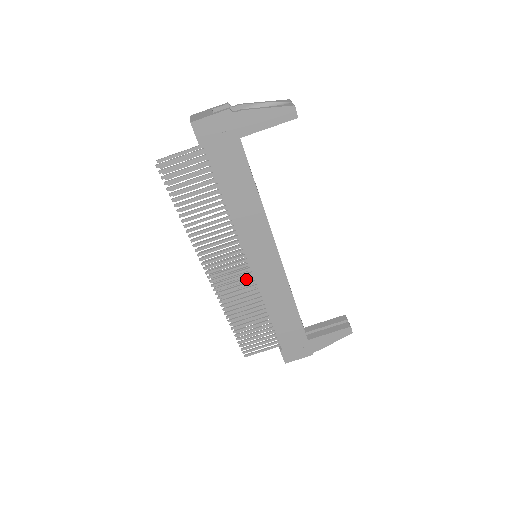
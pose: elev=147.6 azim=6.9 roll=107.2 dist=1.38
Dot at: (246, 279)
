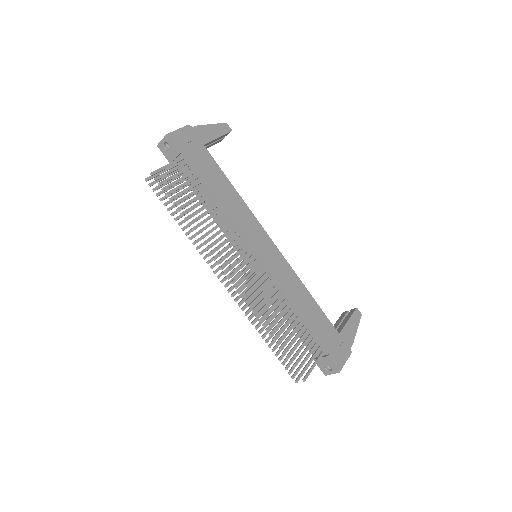
Dot at: (261, 277)
